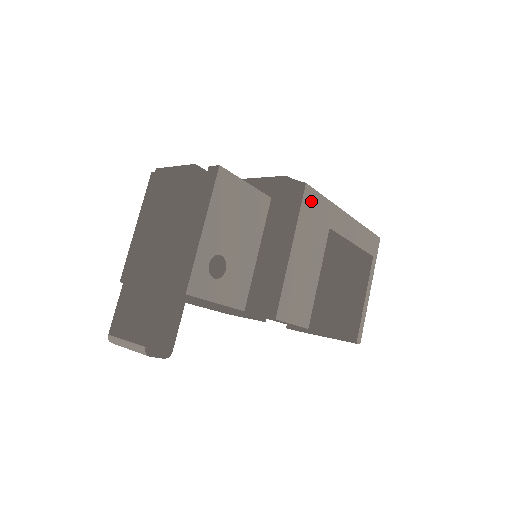
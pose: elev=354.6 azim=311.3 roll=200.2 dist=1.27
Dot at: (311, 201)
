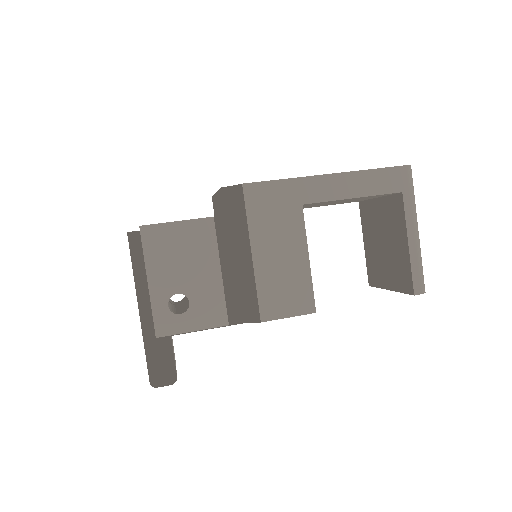
Dot at: (259, 195)
